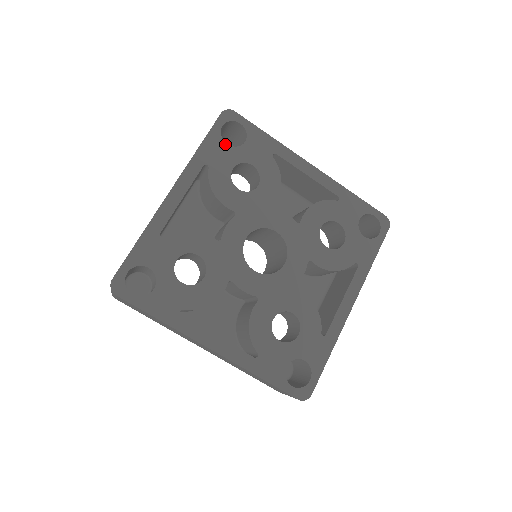
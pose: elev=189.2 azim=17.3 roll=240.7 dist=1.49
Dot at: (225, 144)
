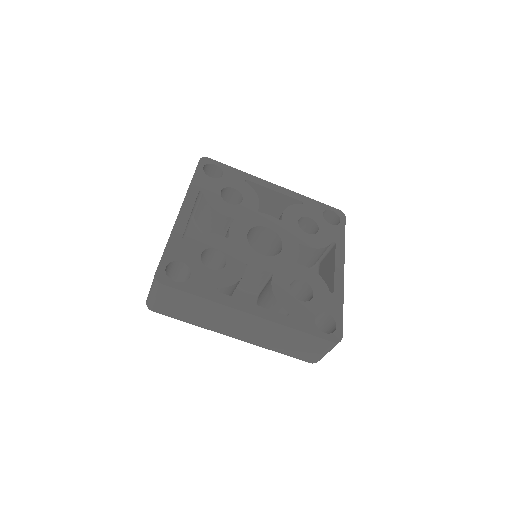
Dot at: (209, 177)
